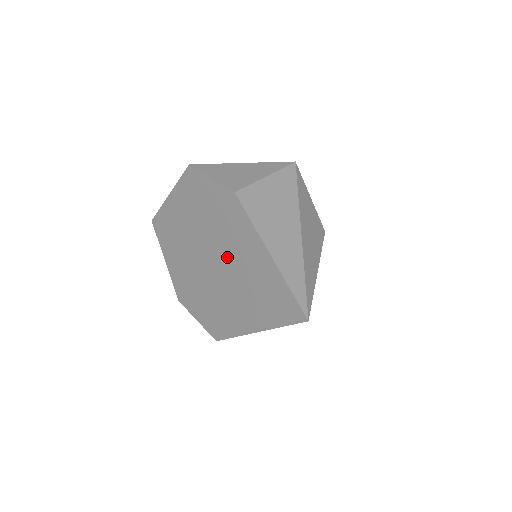
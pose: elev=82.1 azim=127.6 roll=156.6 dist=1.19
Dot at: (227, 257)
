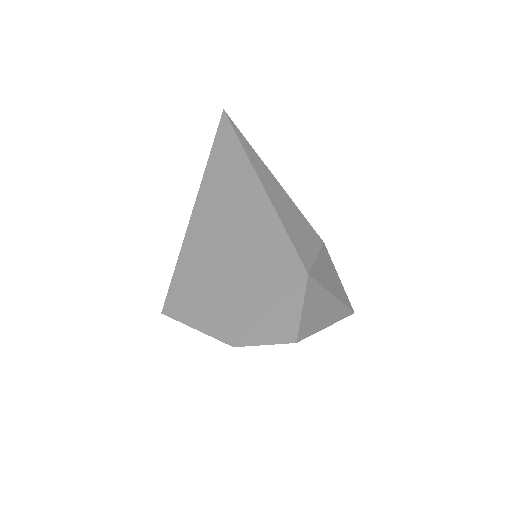
Dot at: occluded
